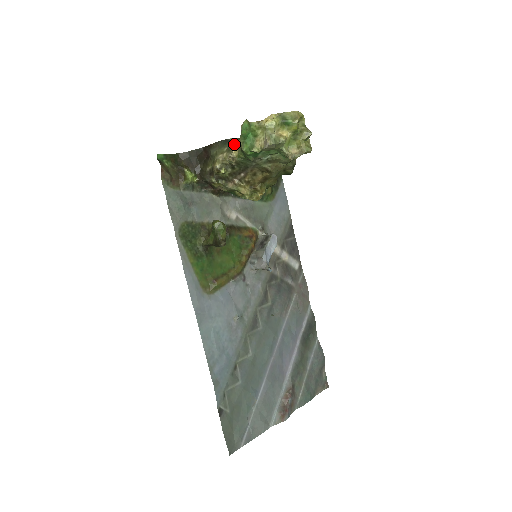
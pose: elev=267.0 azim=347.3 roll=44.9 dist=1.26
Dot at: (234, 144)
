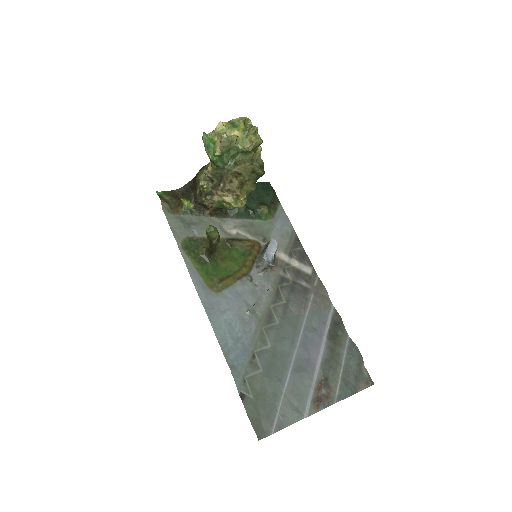
Dot at: (209, 163)
